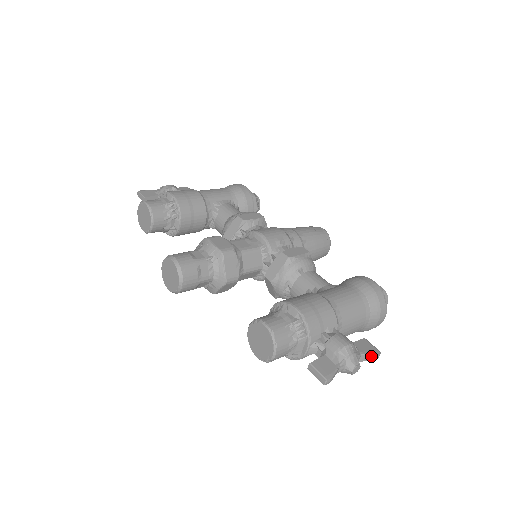
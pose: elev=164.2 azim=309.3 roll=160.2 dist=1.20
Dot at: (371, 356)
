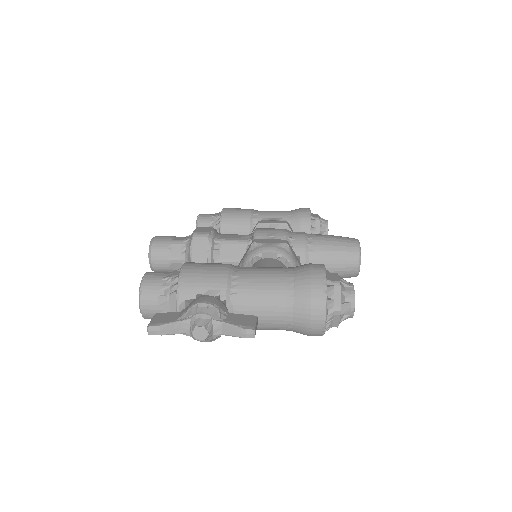
Dot at: (237, 329)
